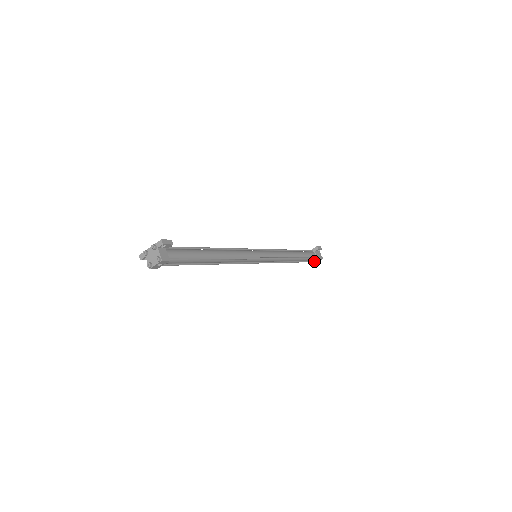
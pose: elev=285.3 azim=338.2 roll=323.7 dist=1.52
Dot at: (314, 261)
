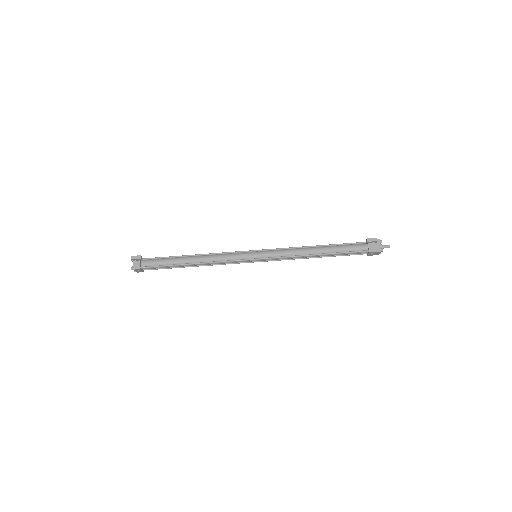
Dot at: (373, 253)
